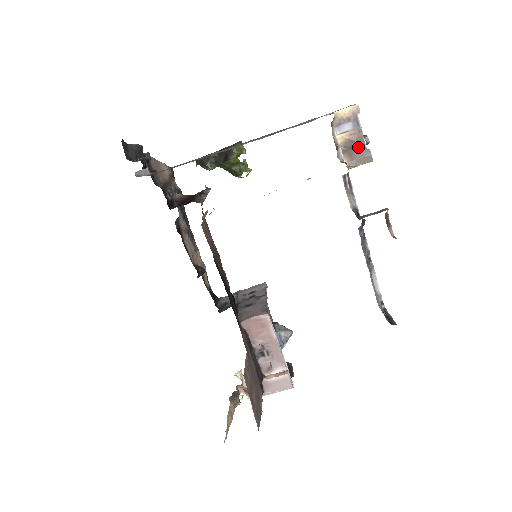
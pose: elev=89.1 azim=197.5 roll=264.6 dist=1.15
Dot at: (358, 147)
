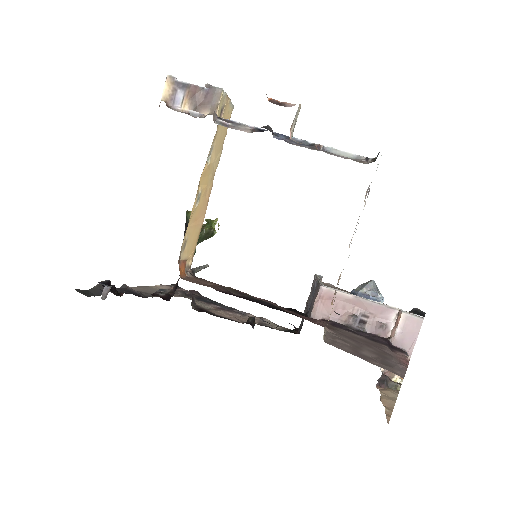
Dot at: (202, 95)
